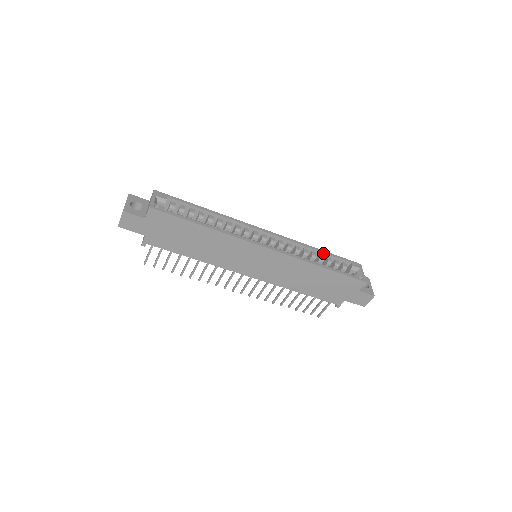
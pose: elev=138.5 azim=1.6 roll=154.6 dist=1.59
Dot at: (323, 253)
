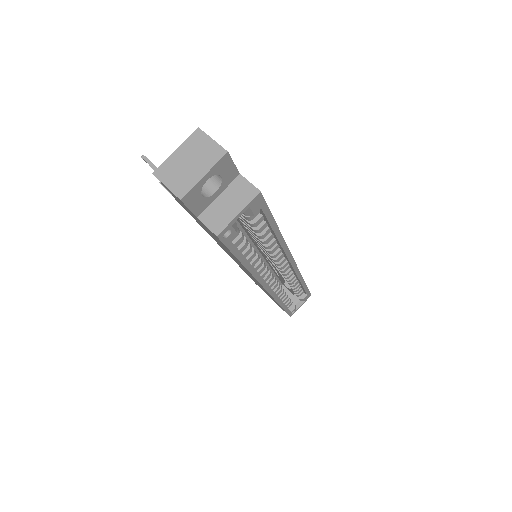
Dot at: (302, 286)
